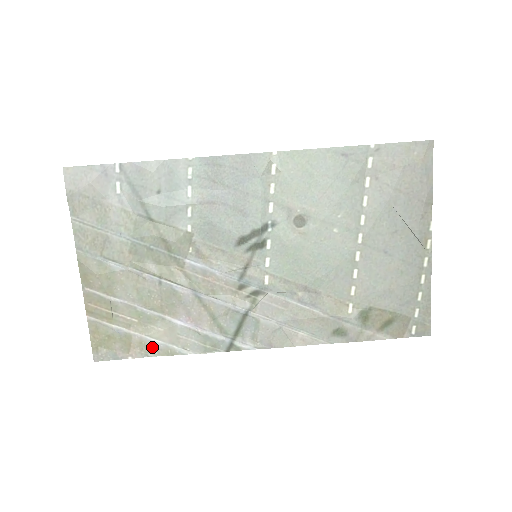
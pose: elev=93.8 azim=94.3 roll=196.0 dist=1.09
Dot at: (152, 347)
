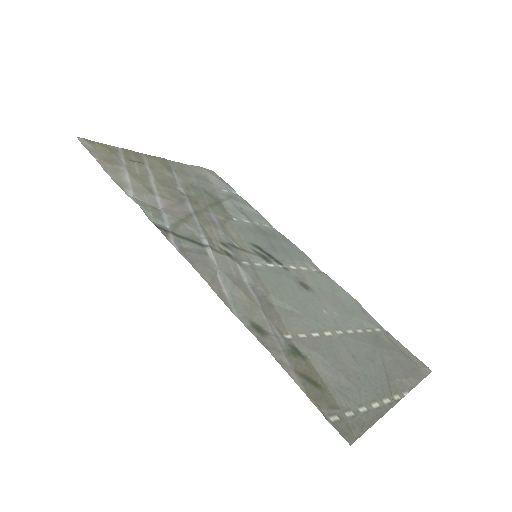
Dot at: (119, 176)
